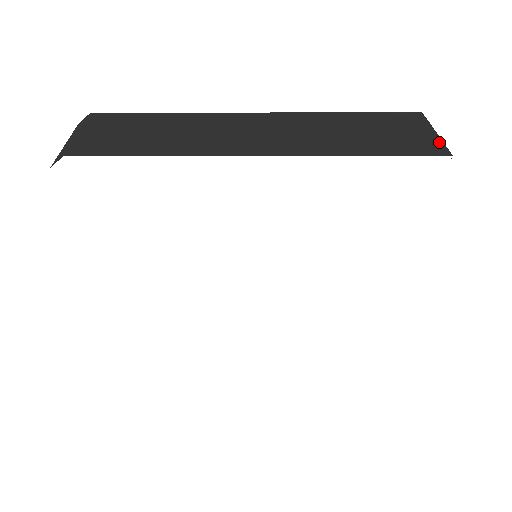
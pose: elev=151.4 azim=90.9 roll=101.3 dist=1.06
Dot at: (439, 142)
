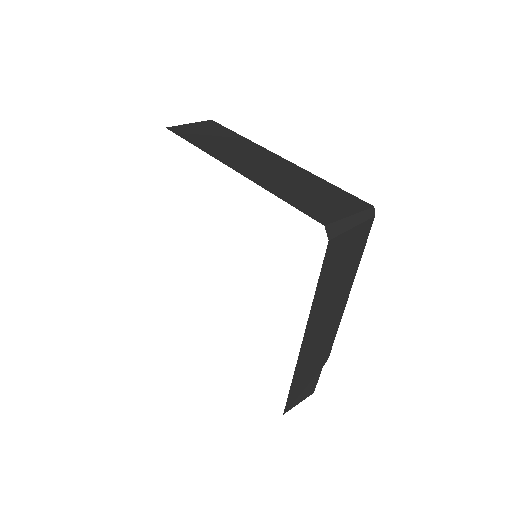
Dot at: (336, 218)
